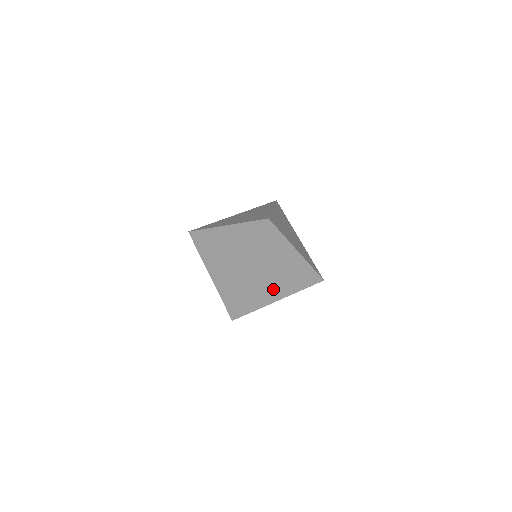
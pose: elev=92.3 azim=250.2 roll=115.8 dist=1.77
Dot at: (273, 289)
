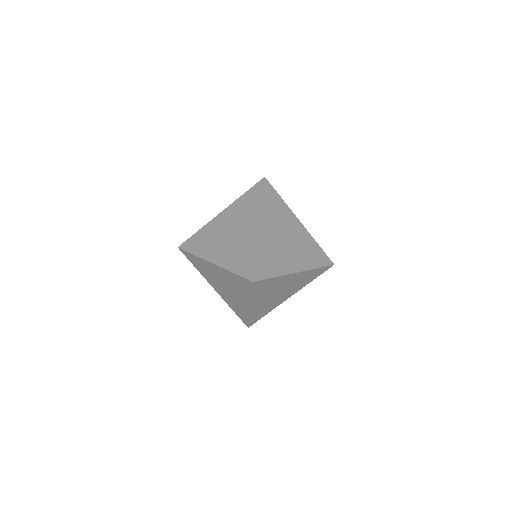
Dot at: (280, 298)
